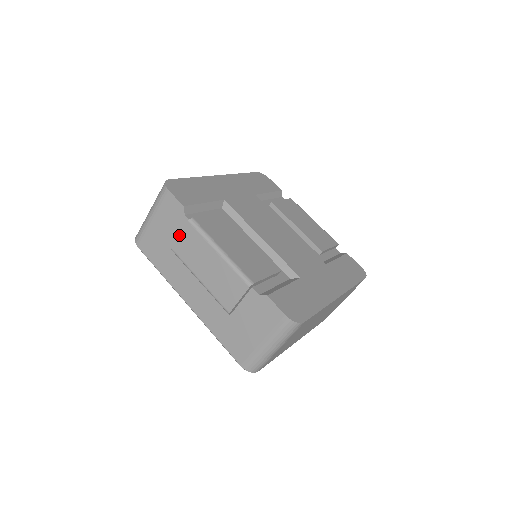
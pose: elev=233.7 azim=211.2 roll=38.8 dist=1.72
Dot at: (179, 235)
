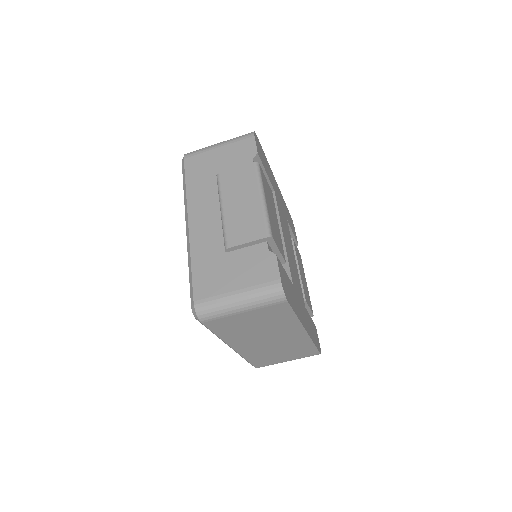
Dot at: (236, 167)
